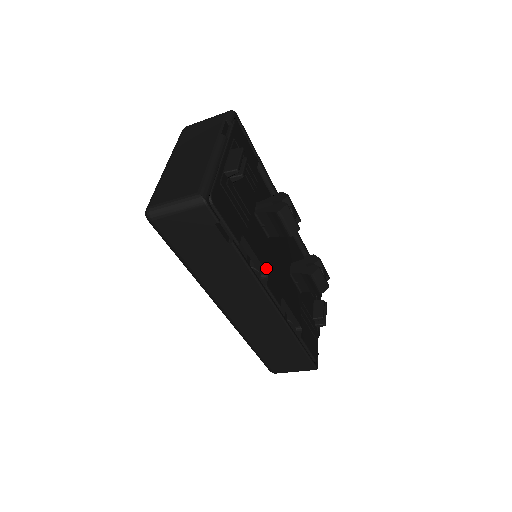
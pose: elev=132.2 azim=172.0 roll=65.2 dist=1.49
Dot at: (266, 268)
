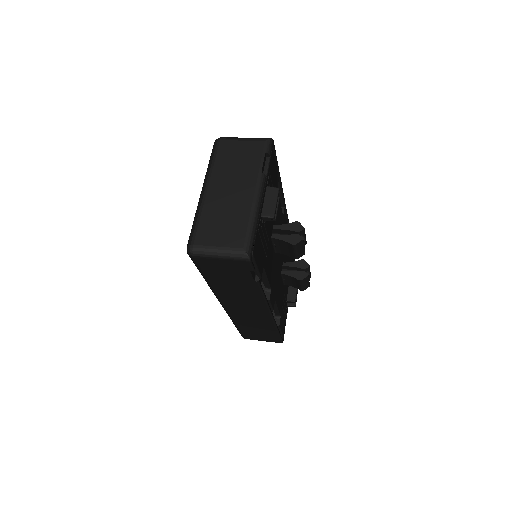
Dot at: (271, 284)
